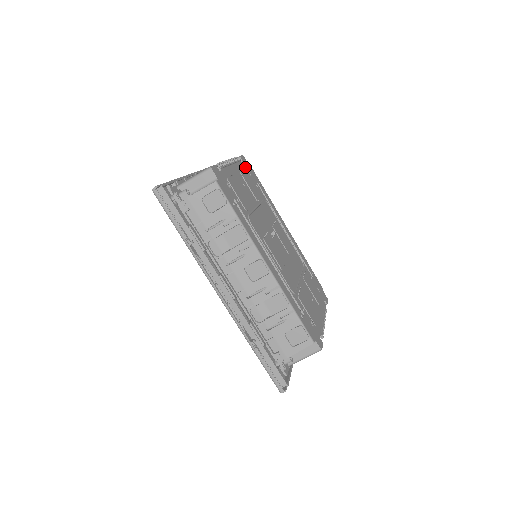
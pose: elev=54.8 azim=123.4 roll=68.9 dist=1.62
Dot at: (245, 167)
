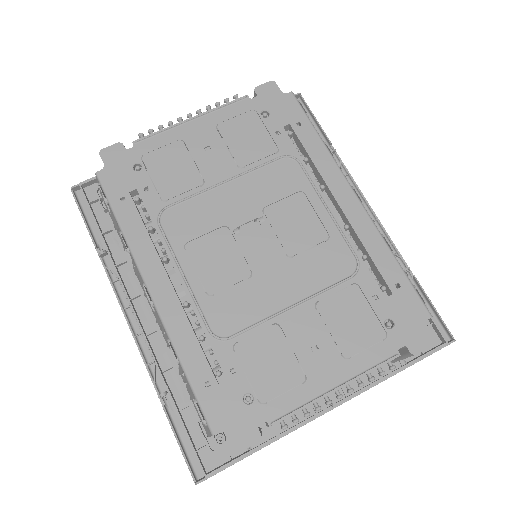
Dot at: (257, 105)
